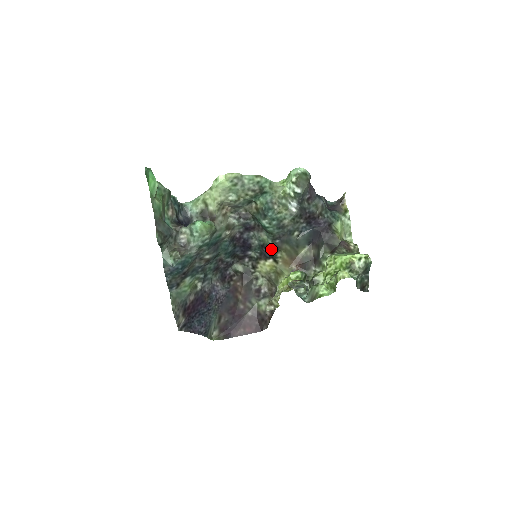
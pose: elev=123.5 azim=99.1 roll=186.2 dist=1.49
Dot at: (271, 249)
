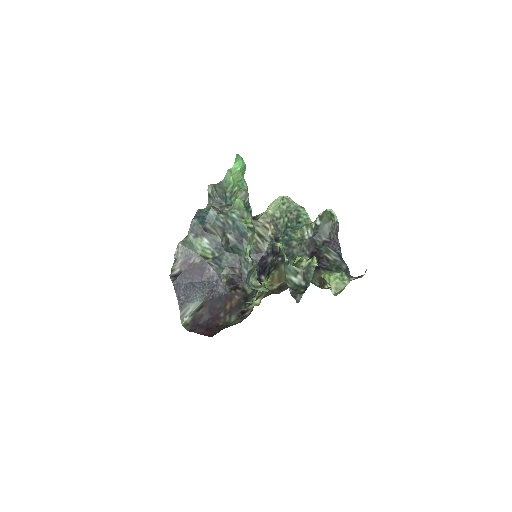
Dot at: (273, 266)
